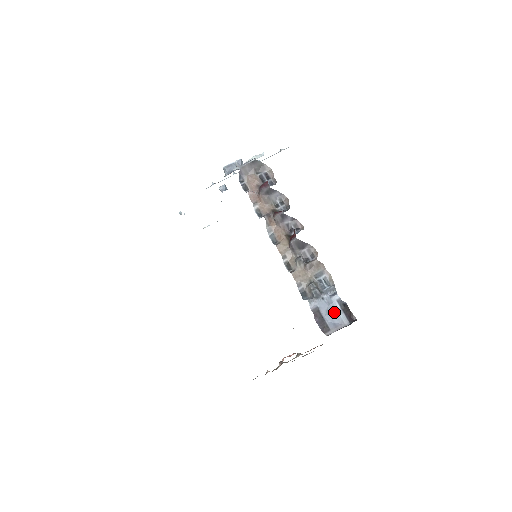
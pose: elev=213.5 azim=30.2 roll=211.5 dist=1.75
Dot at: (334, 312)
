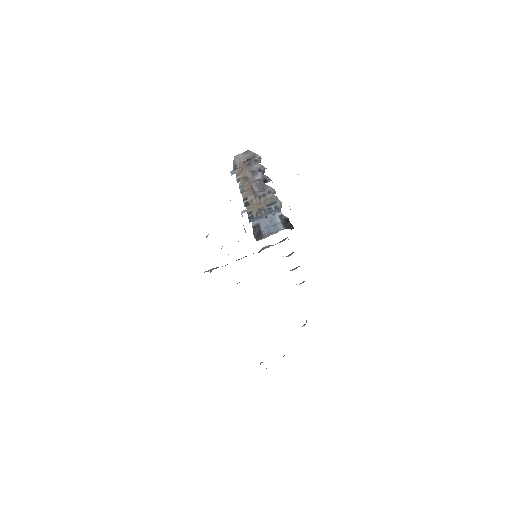
Dot at: (273, 225)
